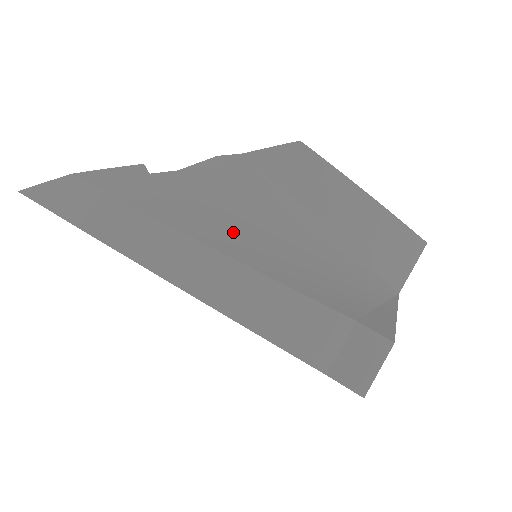
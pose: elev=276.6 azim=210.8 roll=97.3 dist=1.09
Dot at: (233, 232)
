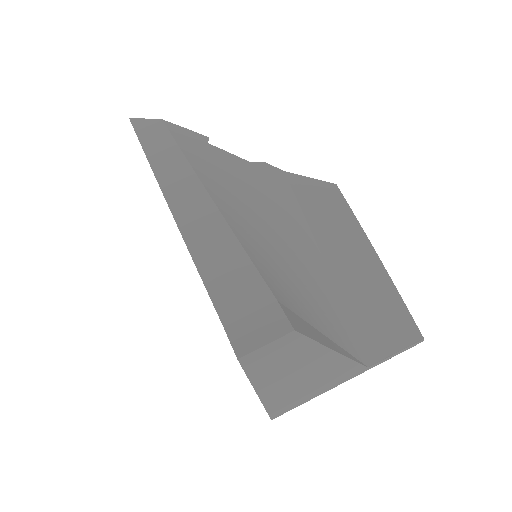
Dot at: (233, 198)
